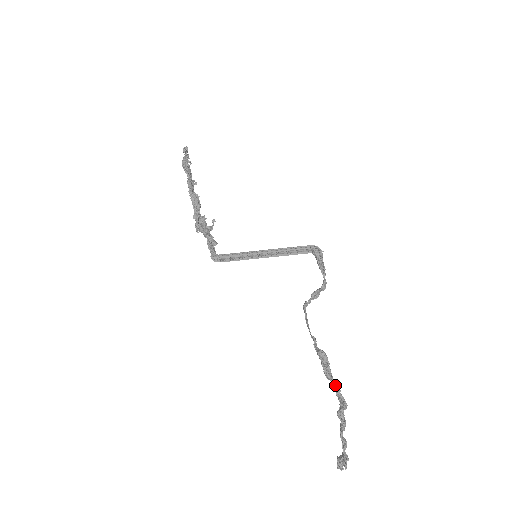
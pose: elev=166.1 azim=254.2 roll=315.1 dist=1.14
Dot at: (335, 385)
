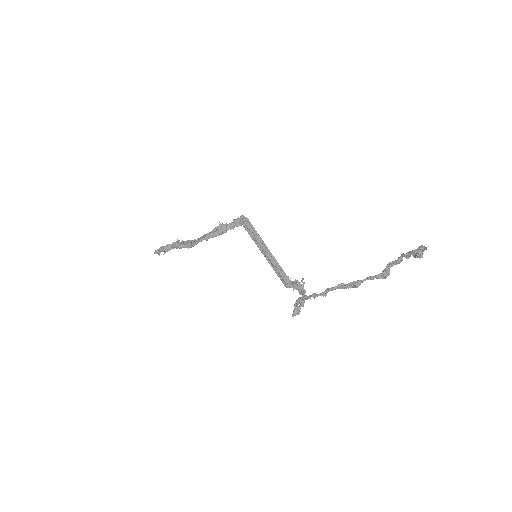
Dot at: (368, 278)
